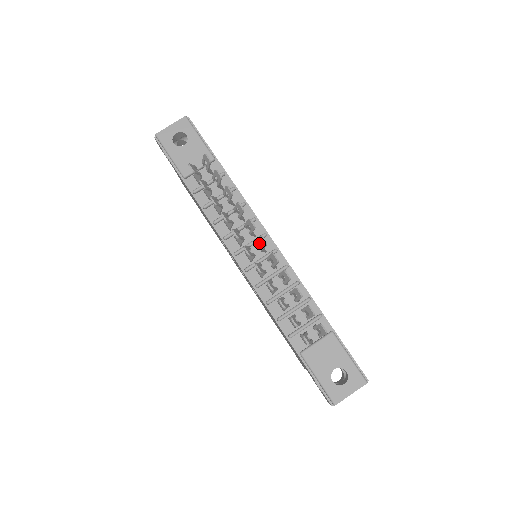
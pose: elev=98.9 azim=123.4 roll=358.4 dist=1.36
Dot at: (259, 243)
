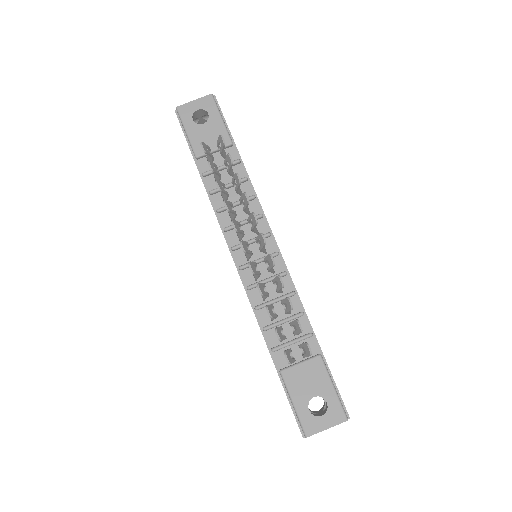
Dot at: (260, 242)
